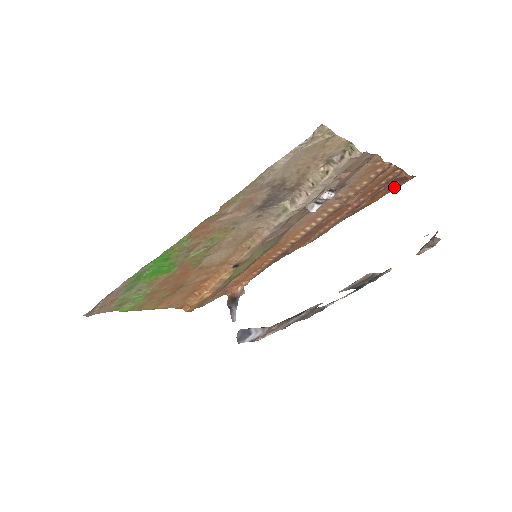
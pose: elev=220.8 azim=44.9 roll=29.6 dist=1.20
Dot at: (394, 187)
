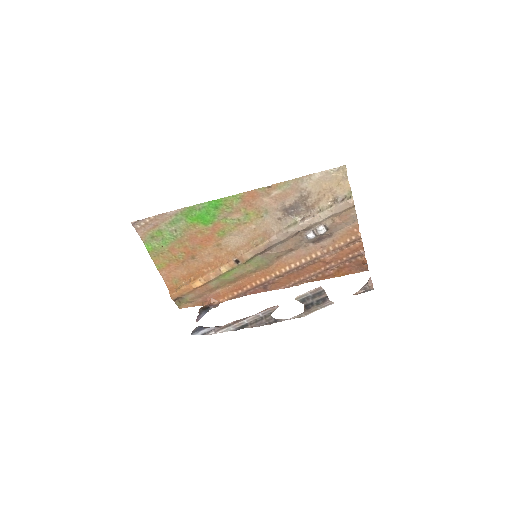
Dot at: (353, 271)
